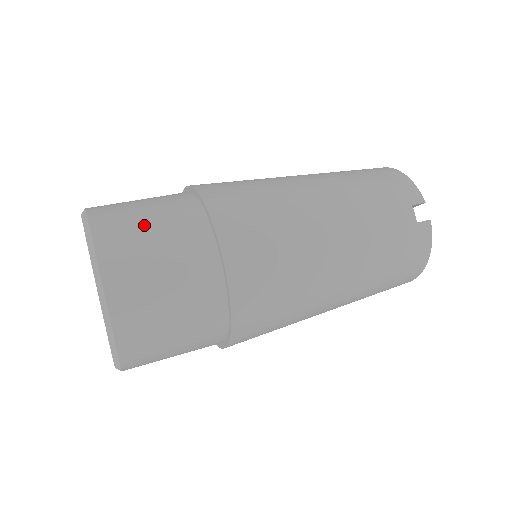
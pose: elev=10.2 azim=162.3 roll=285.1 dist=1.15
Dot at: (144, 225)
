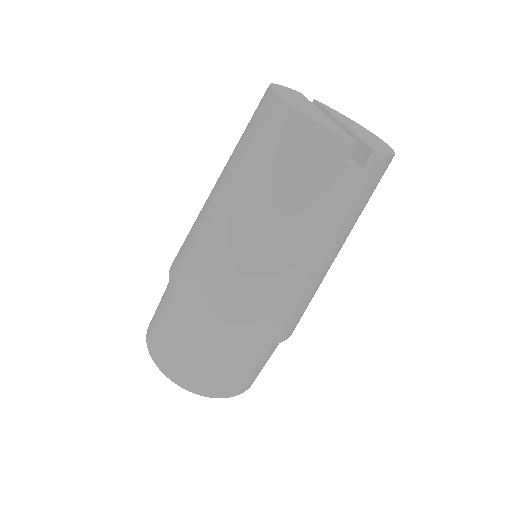
Dot at: (197, 364)
